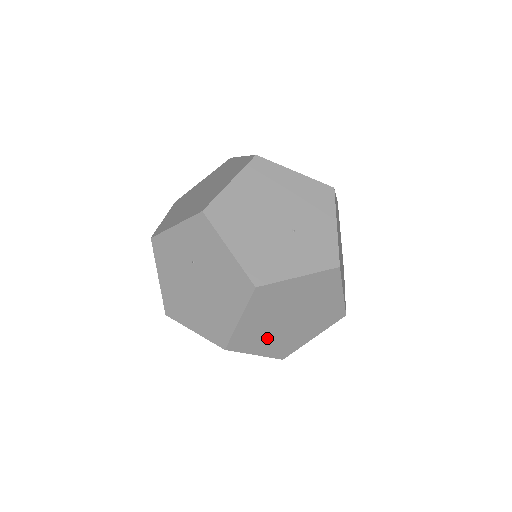
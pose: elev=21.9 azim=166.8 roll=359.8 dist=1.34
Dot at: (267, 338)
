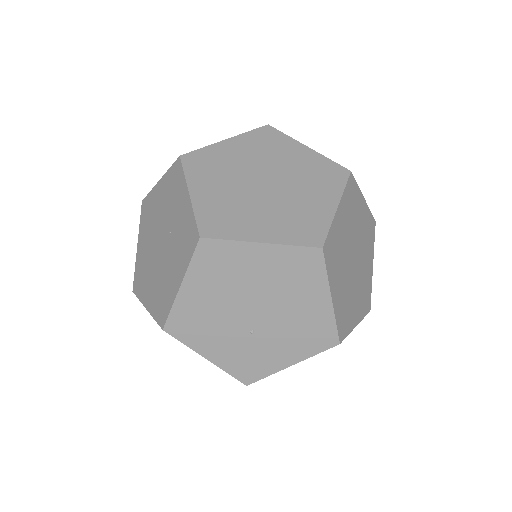
Dot at: occluded
